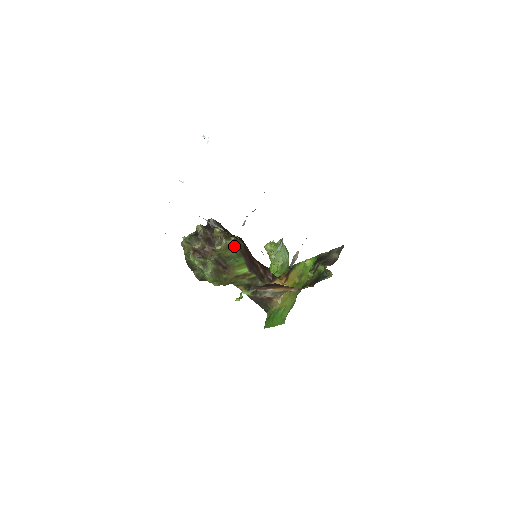
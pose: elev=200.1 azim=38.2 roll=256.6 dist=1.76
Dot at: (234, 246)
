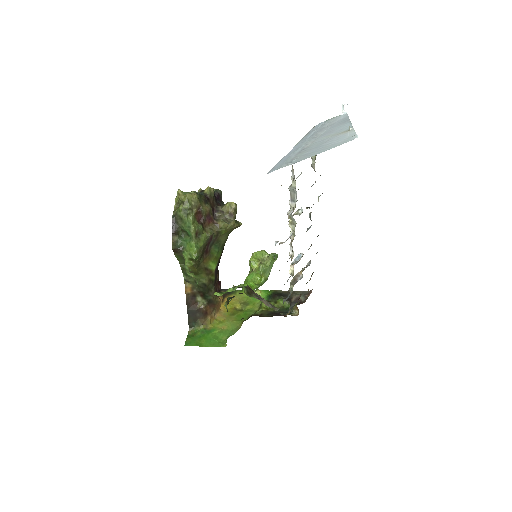
Dot at: occluded
